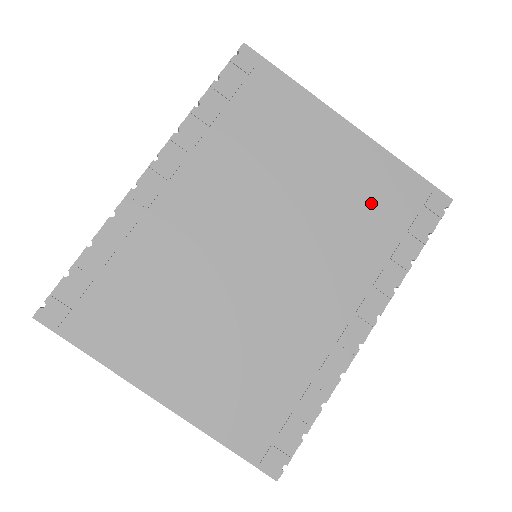
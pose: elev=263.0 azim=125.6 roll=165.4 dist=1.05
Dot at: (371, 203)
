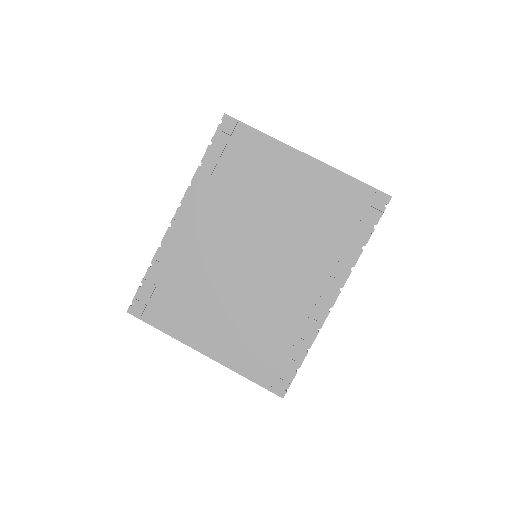
Dot at: (328, 210)
